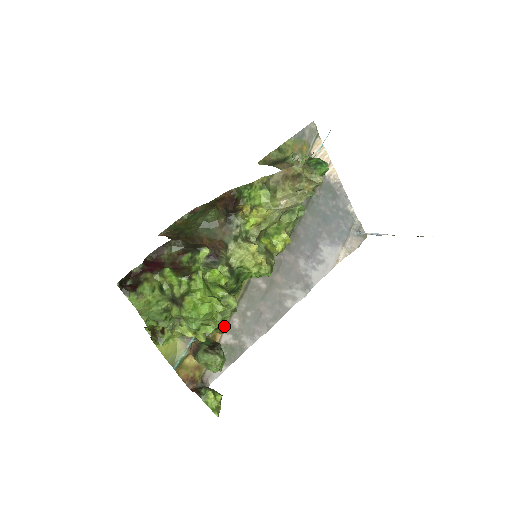
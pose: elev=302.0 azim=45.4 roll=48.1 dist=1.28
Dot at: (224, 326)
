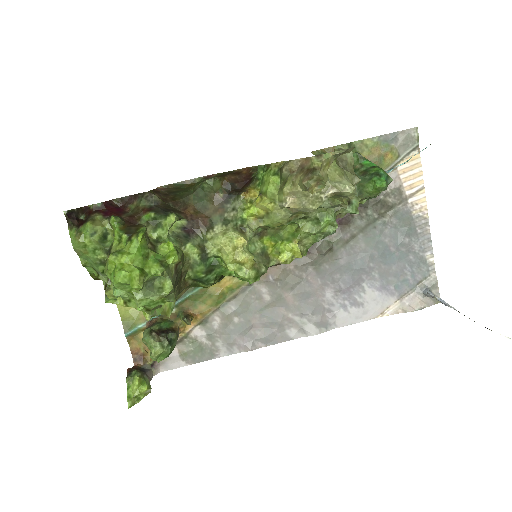
Dot at: (201, 319)
